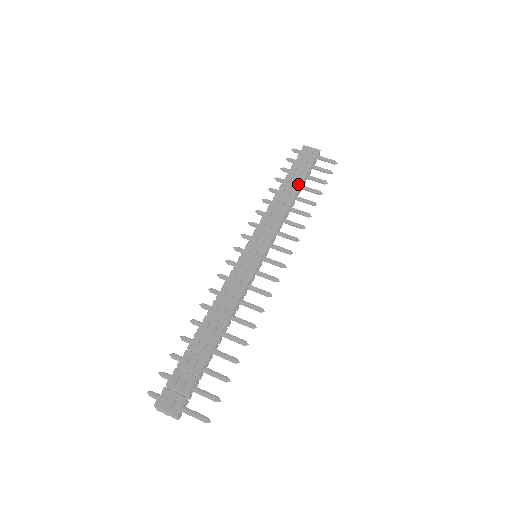
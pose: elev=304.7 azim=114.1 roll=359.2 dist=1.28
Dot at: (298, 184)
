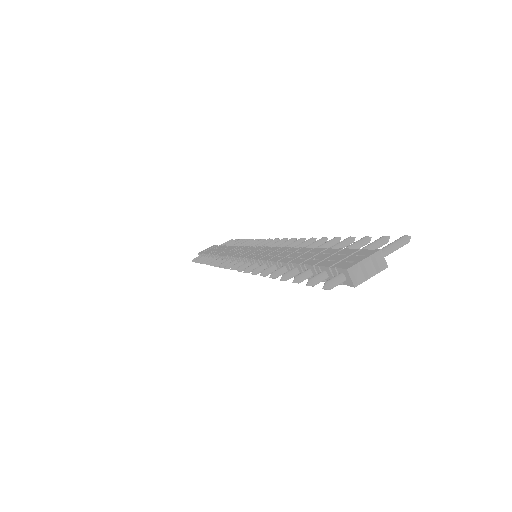
Dot at: (224, 247)
